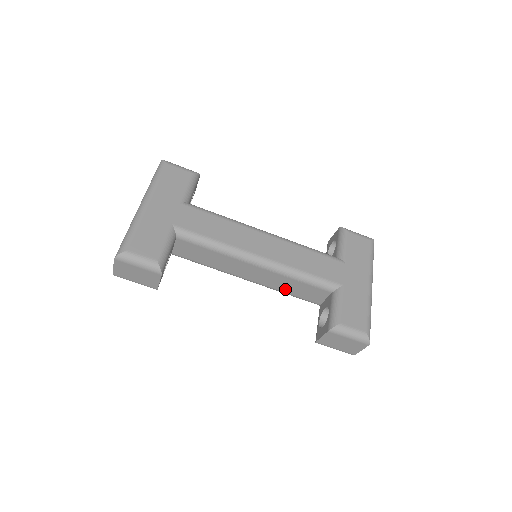
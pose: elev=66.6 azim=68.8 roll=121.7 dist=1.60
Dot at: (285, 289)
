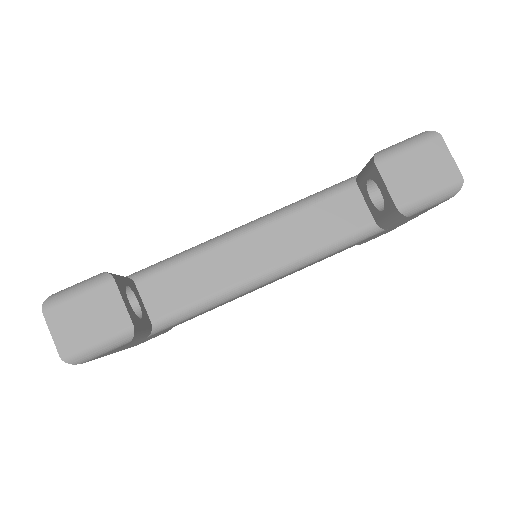
Dot at: (314, 239)
